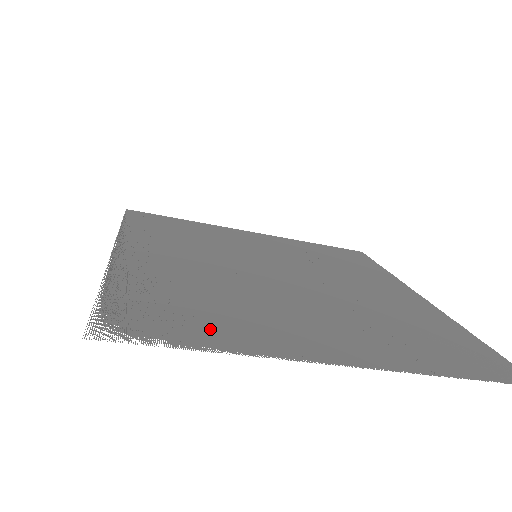
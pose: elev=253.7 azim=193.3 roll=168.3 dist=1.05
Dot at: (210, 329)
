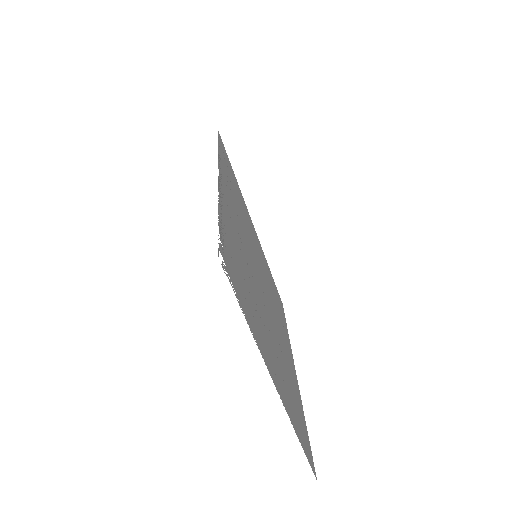
Dot at: (248, 306)
